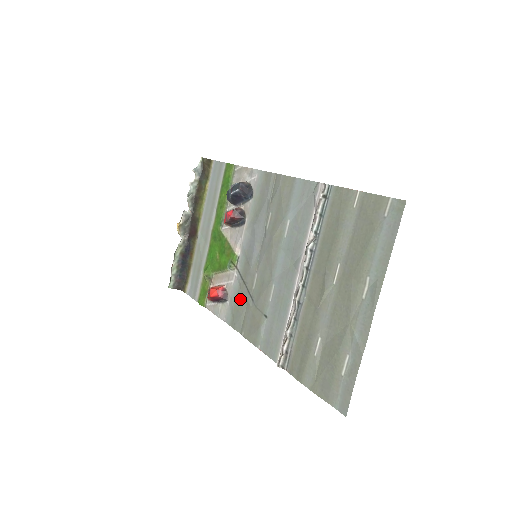
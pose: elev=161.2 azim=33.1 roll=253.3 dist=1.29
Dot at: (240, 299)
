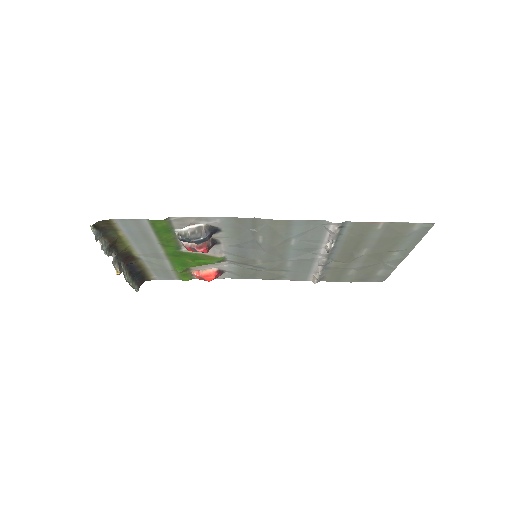
Dot at: (245, 270)
